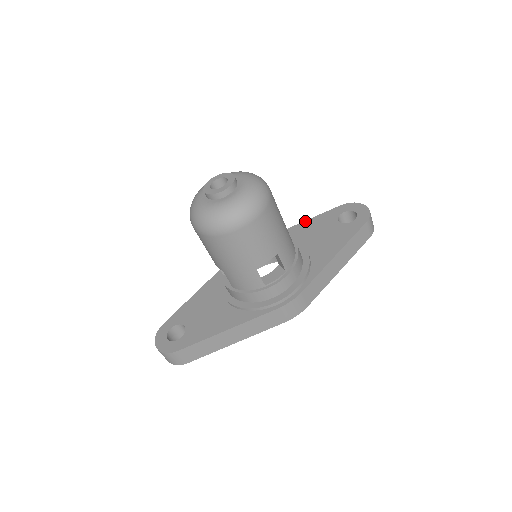
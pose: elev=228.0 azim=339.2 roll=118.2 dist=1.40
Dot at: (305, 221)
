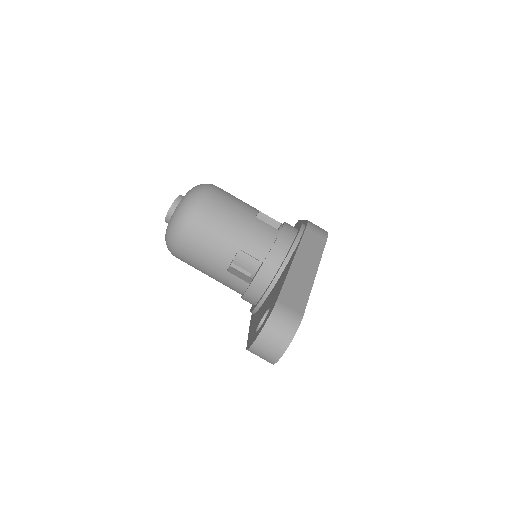
Dot at: occluded
